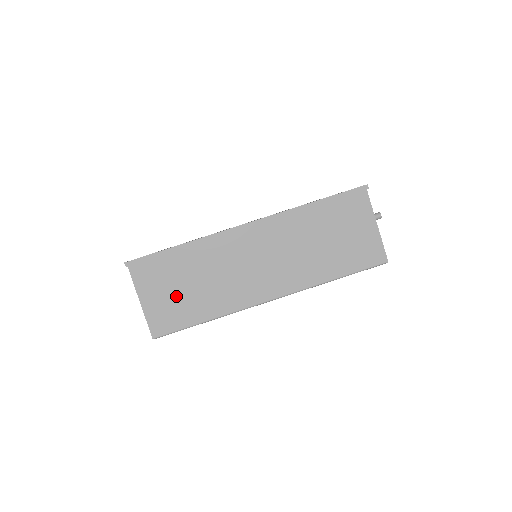
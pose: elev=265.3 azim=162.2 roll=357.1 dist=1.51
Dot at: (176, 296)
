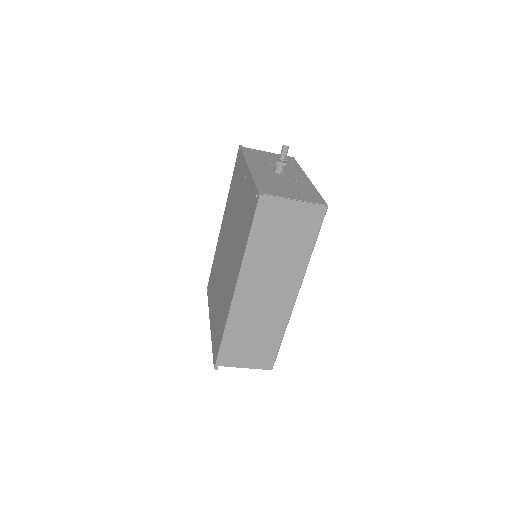
Dot at: (254, 349)
